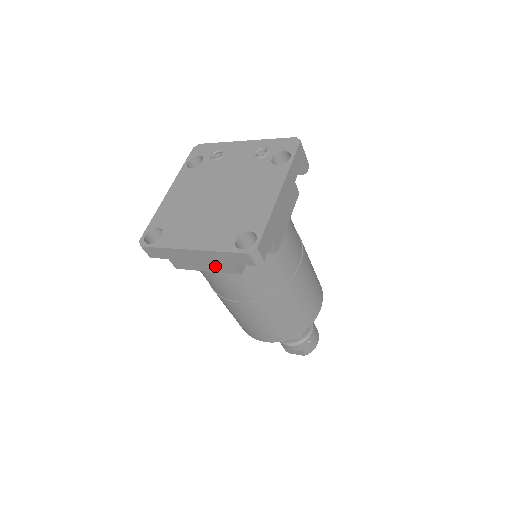
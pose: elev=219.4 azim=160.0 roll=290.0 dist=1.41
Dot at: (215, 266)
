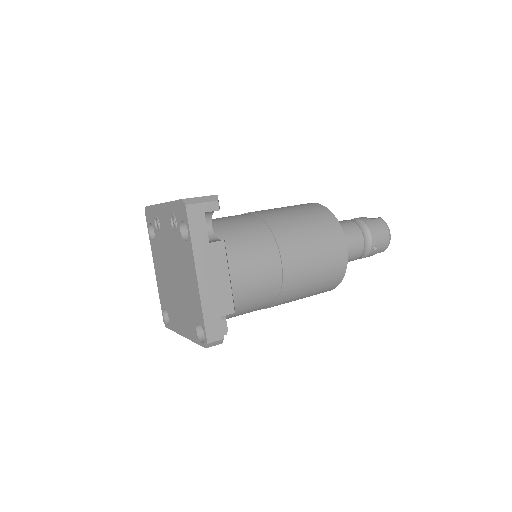
Dot at: occluded
